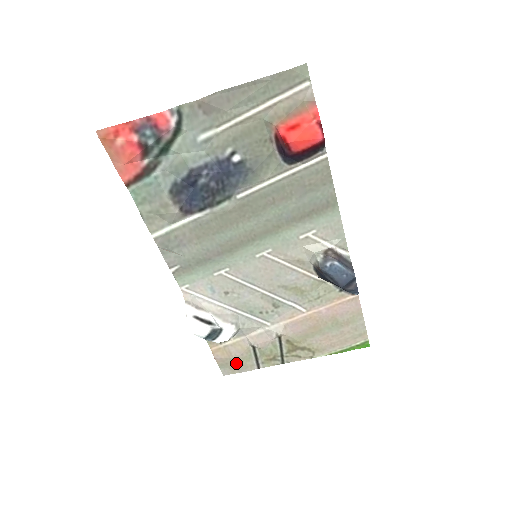
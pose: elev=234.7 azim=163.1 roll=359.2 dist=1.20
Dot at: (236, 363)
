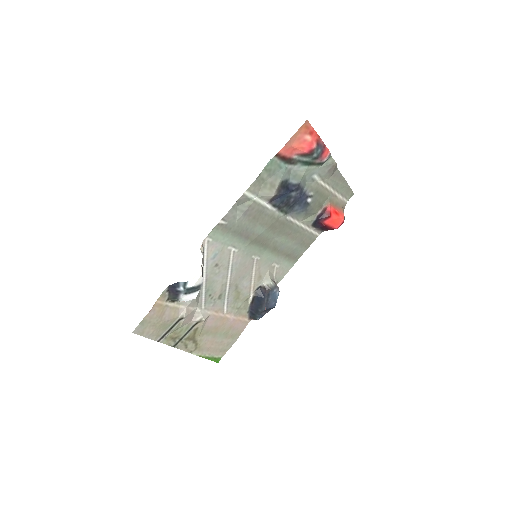
Dot at: (156, 326)
